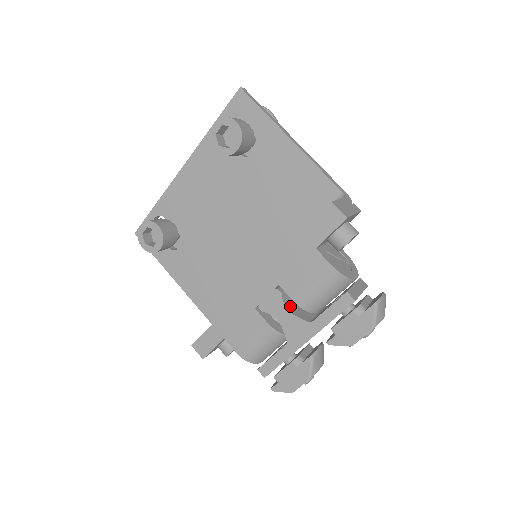
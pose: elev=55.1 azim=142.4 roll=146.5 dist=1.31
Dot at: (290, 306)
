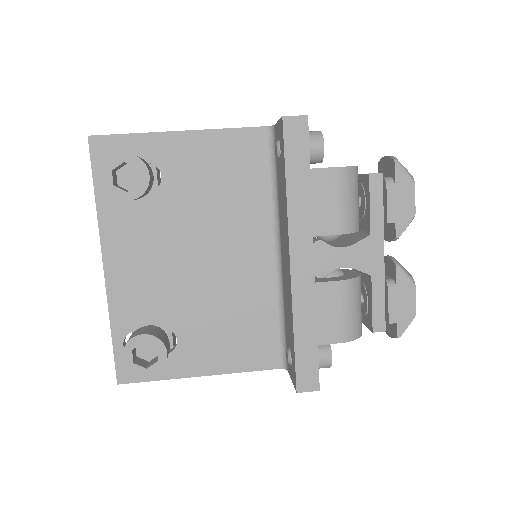
Dot at: (338, 246)
